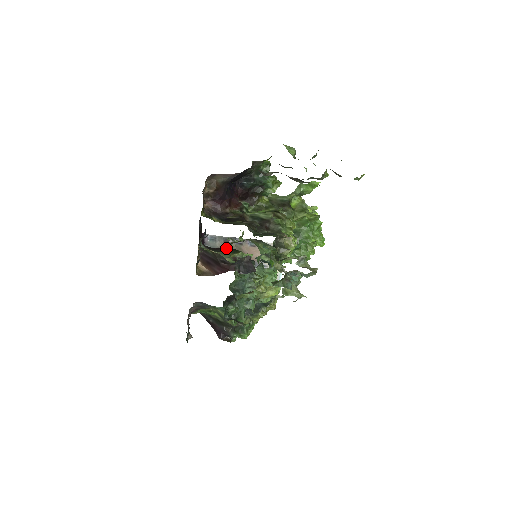
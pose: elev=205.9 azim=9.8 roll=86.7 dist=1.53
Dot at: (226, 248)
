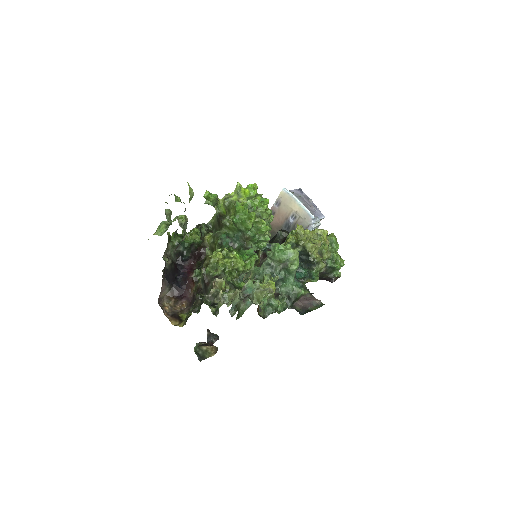
Dot at: (255, 252)
